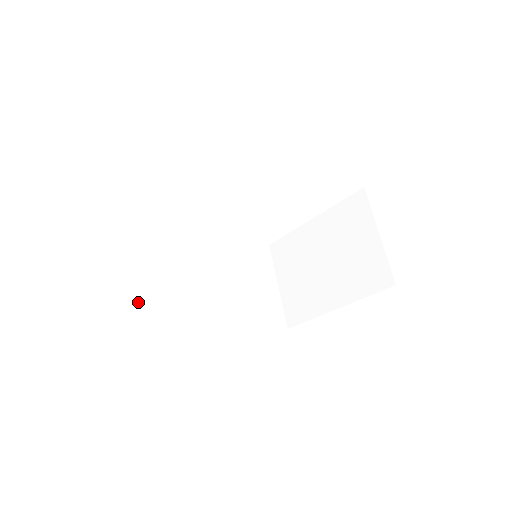
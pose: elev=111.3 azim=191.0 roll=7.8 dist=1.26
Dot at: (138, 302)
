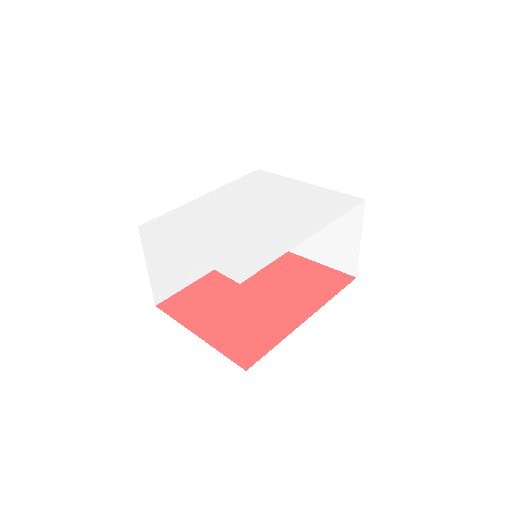
Dot at: (153, 283)
